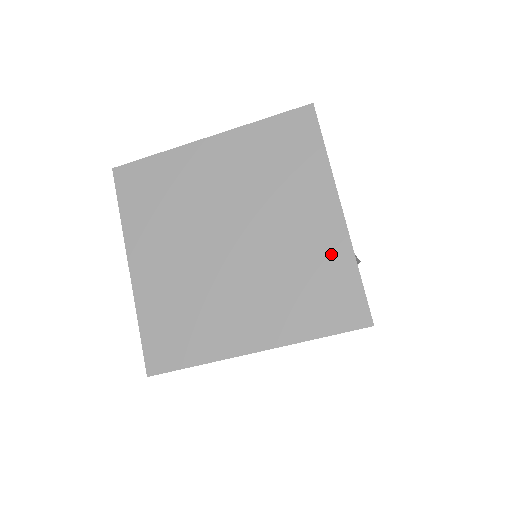
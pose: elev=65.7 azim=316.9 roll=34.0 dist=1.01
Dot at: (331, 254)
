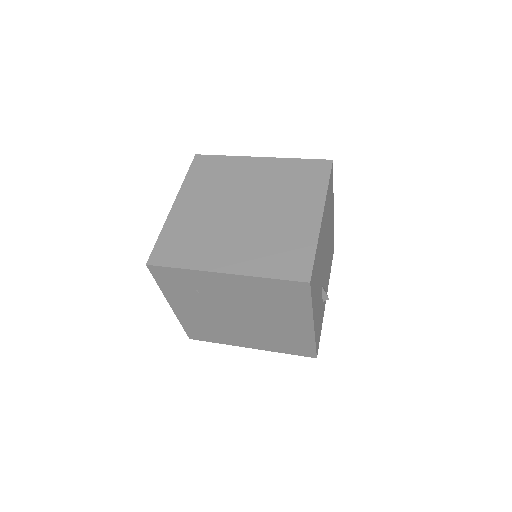
Dot at: (303, 236)
